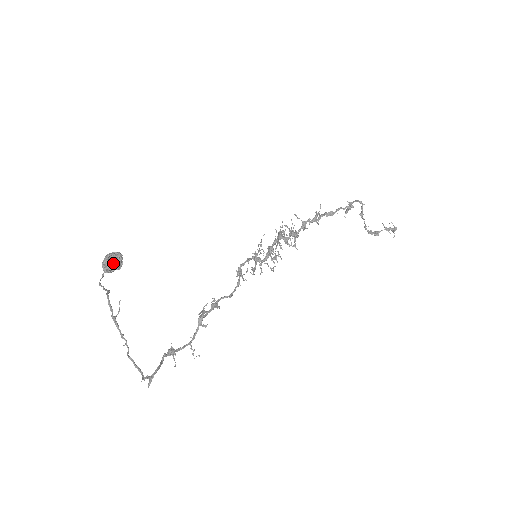
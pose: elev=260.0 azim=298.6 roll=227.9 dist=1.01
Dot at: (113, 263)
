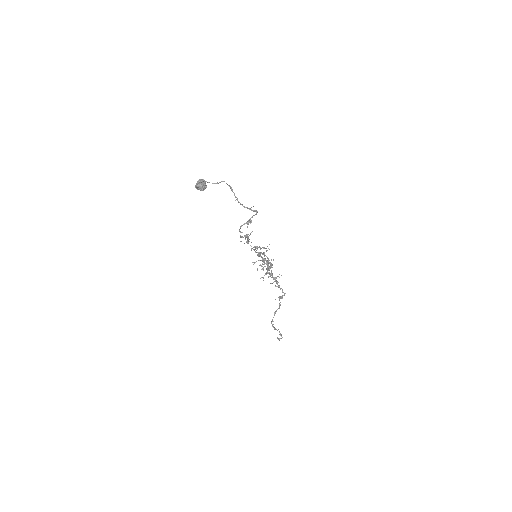
Dot at: (205, 184)
